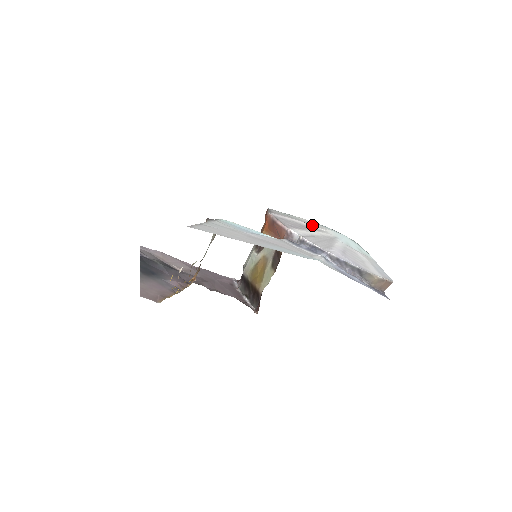
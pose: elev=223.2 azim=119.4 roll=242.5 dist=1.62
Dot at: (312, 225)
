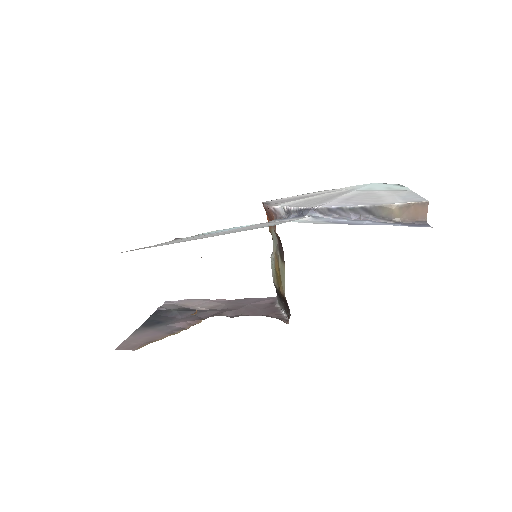
Dot at: (323, 191)
